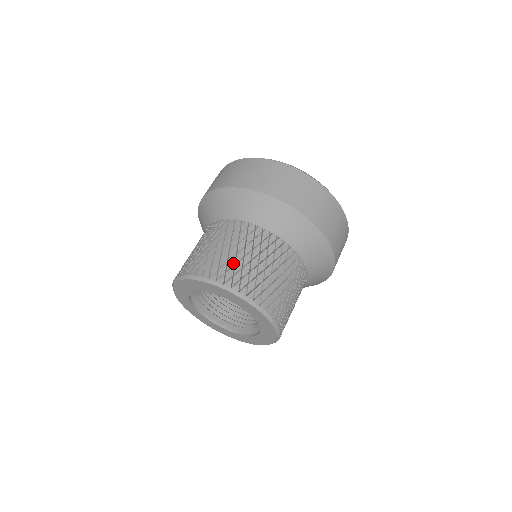
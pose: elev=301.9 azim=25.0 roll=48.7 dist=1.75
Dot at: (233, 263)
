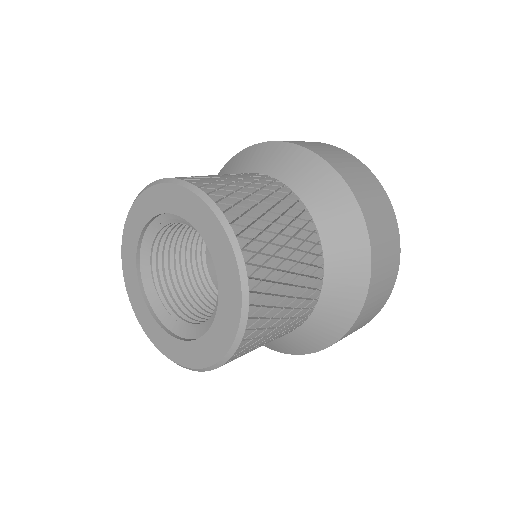
Dot at: occluded
